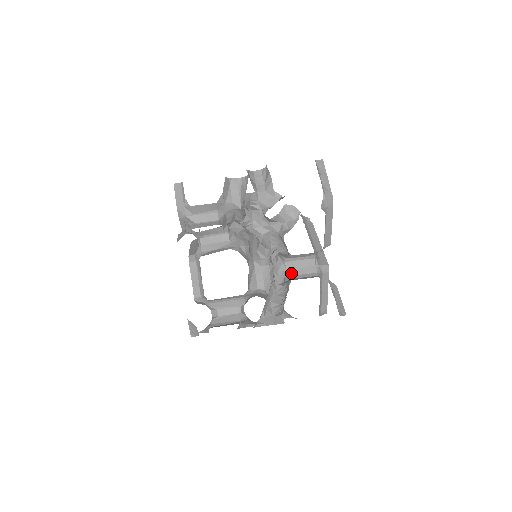
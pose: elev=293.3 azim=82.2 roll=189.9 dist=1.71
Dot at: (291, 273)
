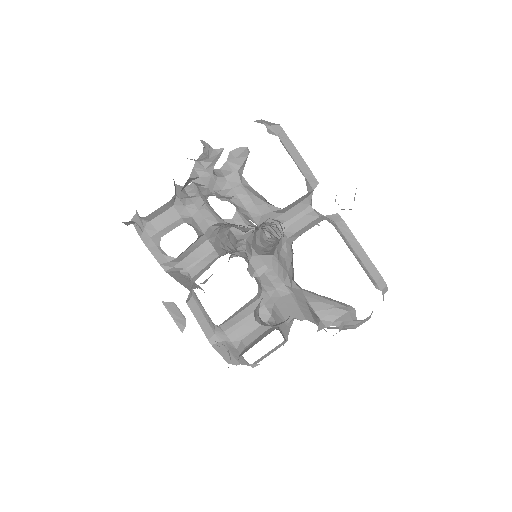
Dot at: (295, 237)
